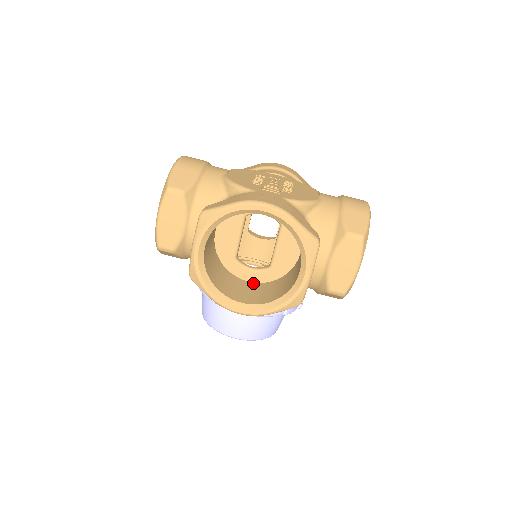
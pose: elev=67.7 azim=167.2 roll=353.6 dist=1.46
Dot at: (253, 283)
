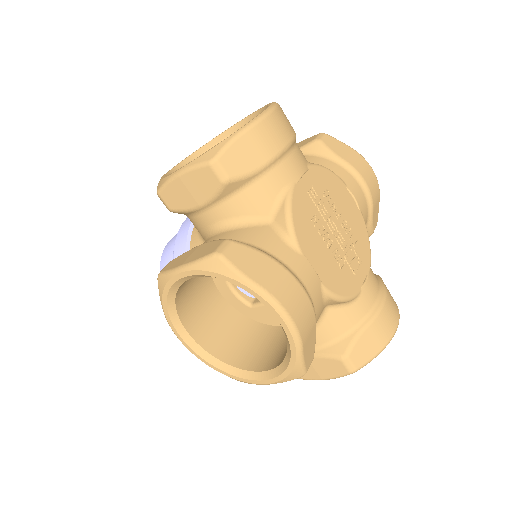
Dot at: occluded
